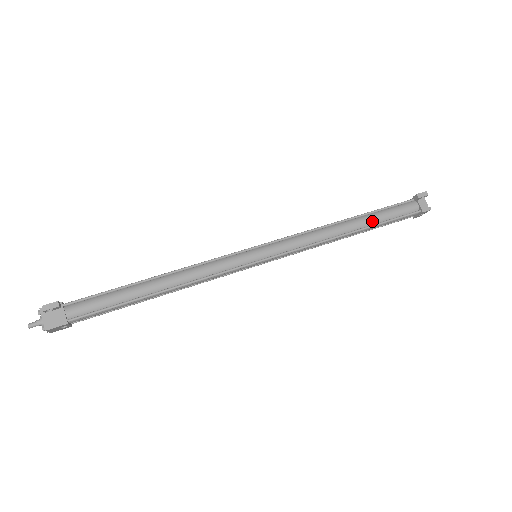
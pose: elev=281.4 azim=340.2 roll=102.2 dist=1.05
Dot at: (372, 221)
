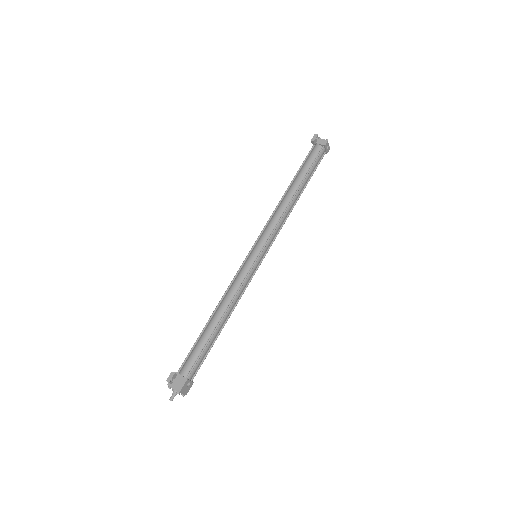
Dot at: (301, 178)
